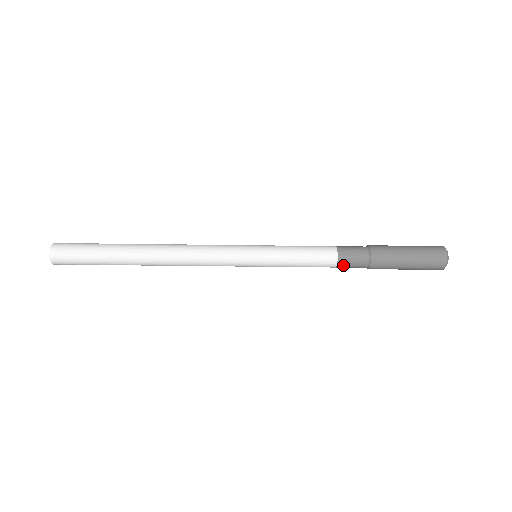
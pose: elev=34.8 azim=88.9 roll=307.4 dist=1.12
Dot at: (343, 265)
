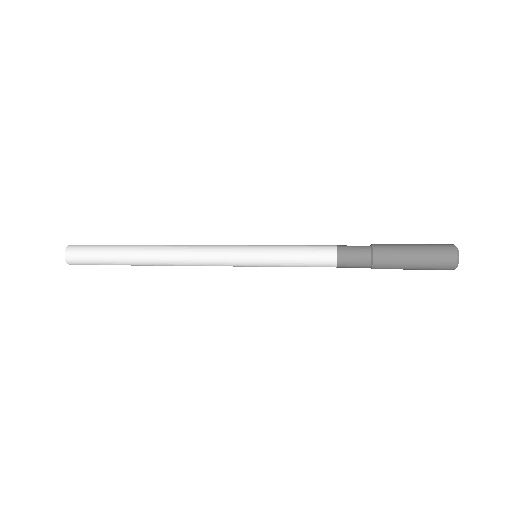
Dot at: (343, 267)
